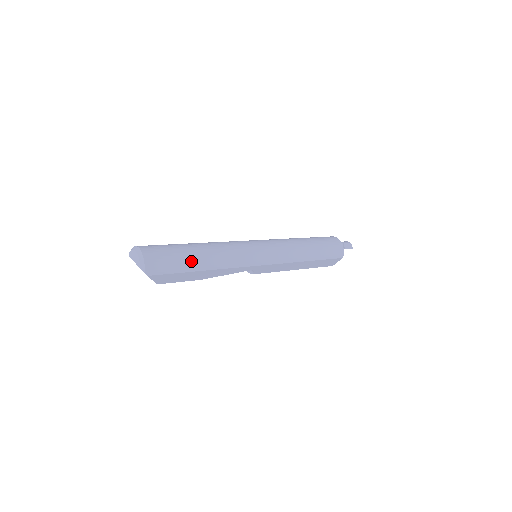
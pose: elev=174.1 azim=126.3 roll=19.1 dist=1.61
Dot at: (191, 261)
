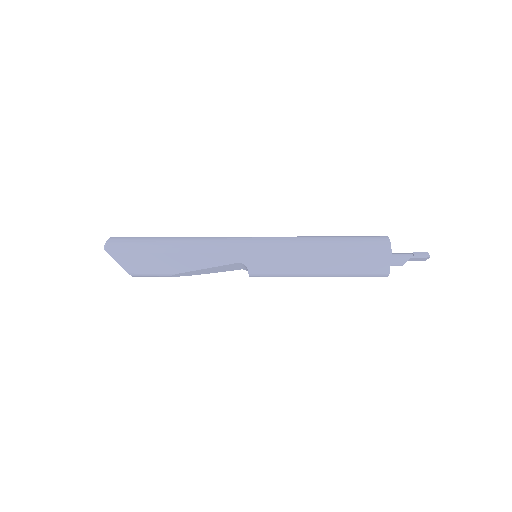
Dot at: (156, 243)
